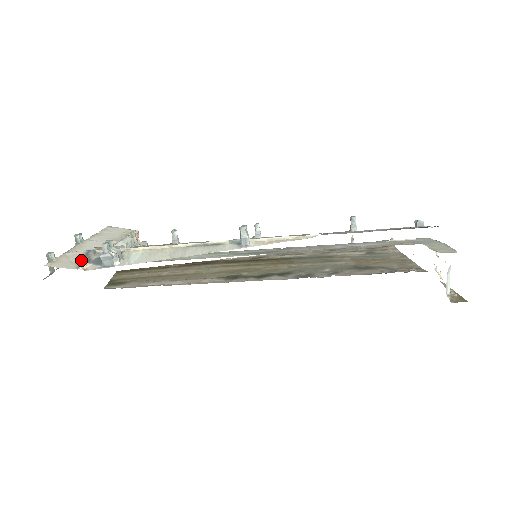
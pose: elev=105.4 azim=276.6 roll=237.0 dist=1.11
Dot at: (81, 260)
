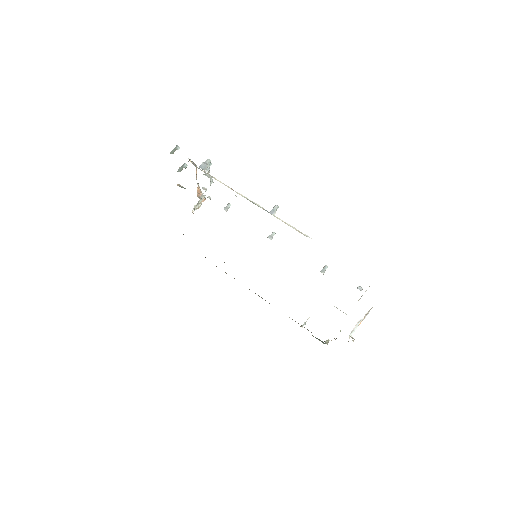
Dot at: occluded
